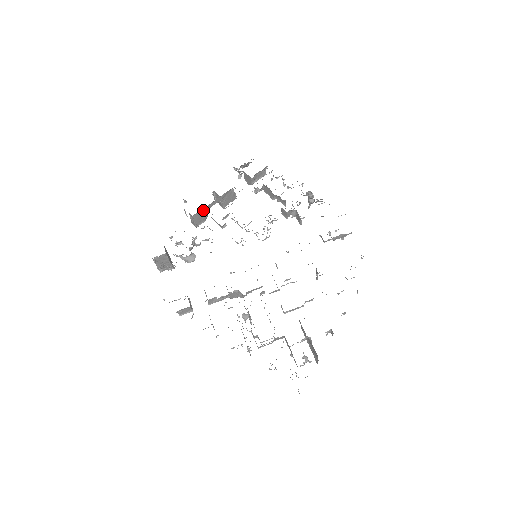
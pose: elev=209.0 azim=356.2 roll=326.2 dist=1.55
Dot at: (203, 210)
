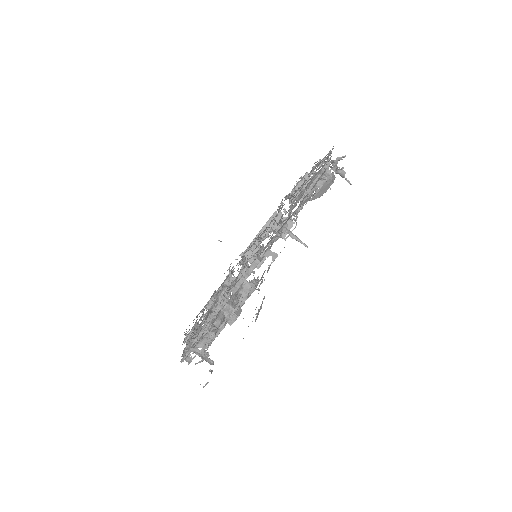
Dot at: occluded
